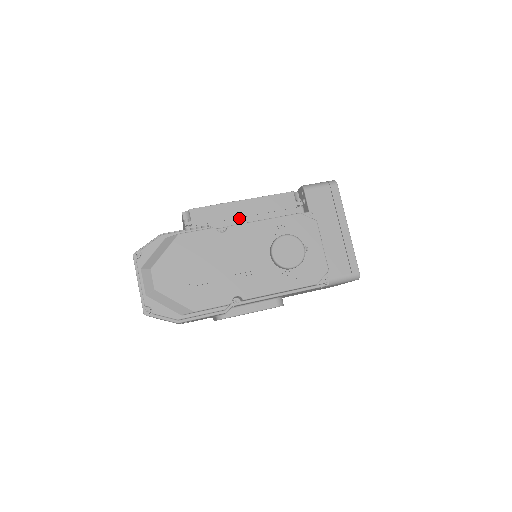
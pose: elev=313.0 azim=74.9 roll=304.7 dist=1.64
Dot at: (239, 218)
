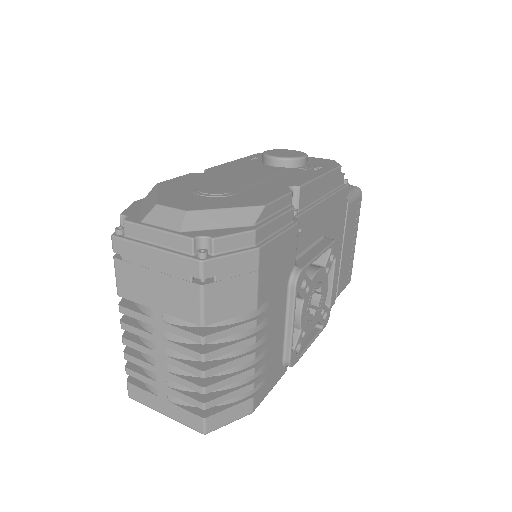
Dot at: occluded
